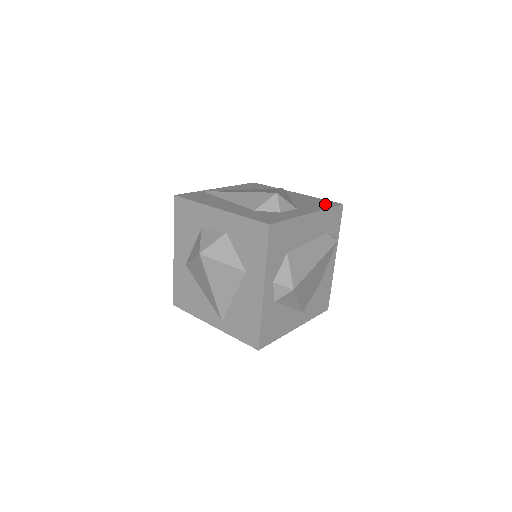
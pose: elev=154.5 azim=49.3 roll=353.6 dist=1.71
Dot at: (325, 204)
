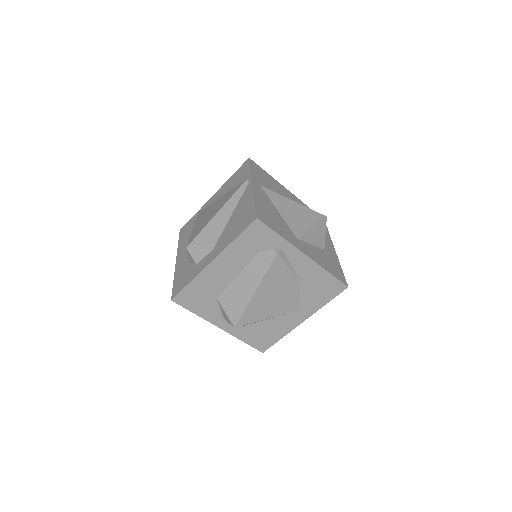
Dot at: (241, 225)
